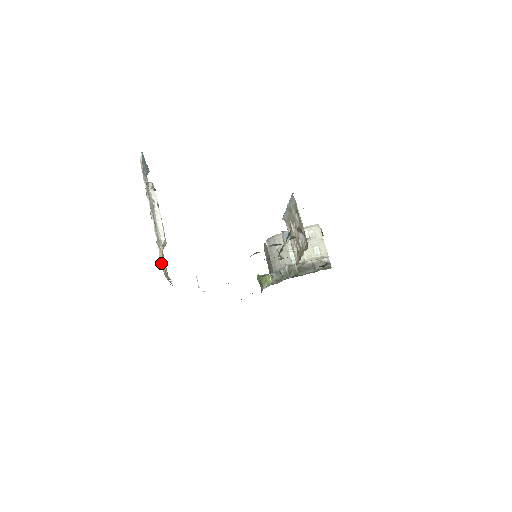
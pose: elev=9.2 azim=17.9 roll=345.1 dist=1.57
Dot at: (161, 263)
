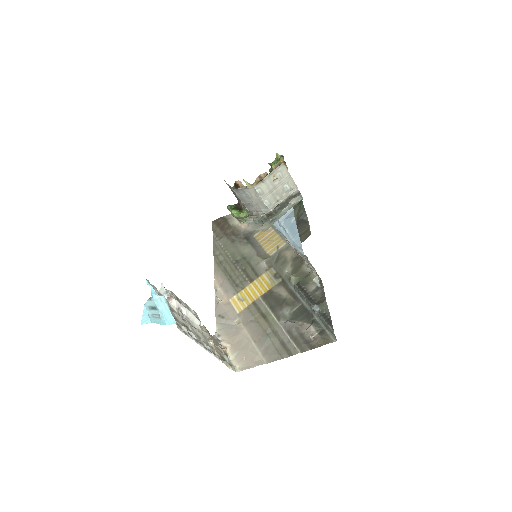
Dot at: (231, 369)
